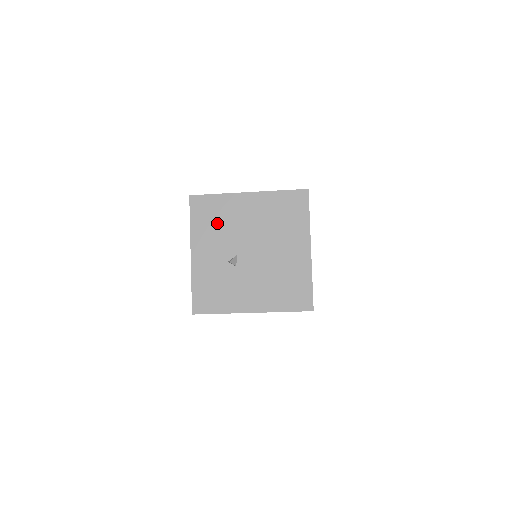
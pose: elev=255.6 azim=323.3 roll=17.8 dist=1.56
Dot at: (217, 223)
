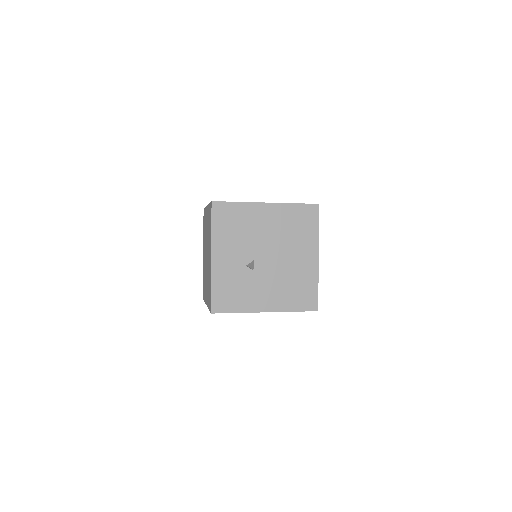
Dot at: (237, 229)
